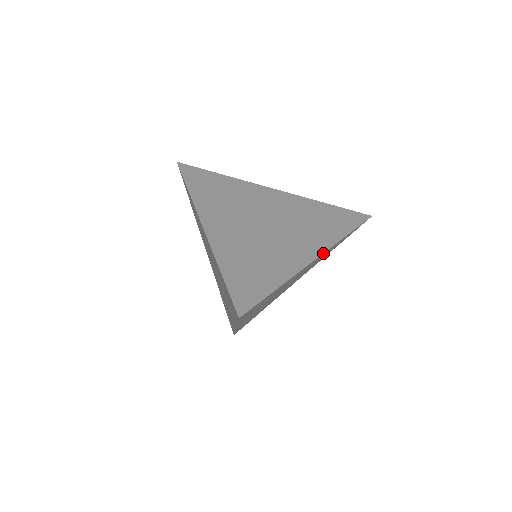
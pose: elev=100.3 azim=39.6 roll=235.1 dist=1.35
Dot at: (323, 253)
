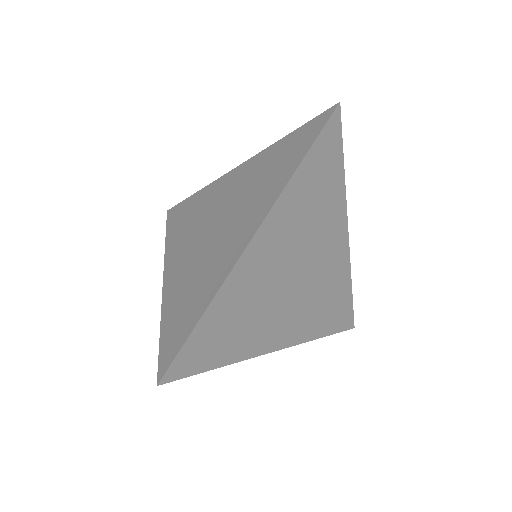
Dot at: occluded
